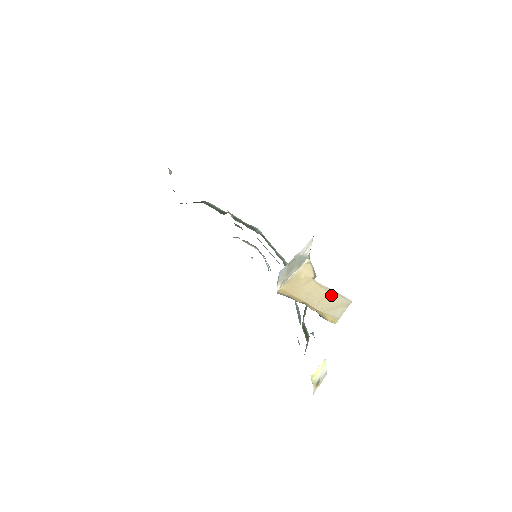
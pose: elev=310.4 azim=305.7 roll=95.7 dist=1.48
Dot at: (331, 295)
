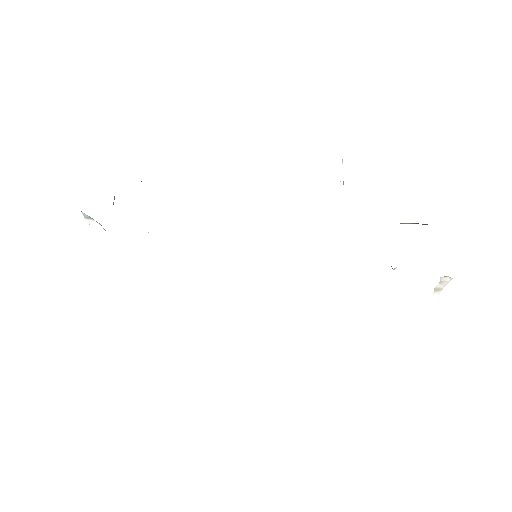
Dot at: occluded
